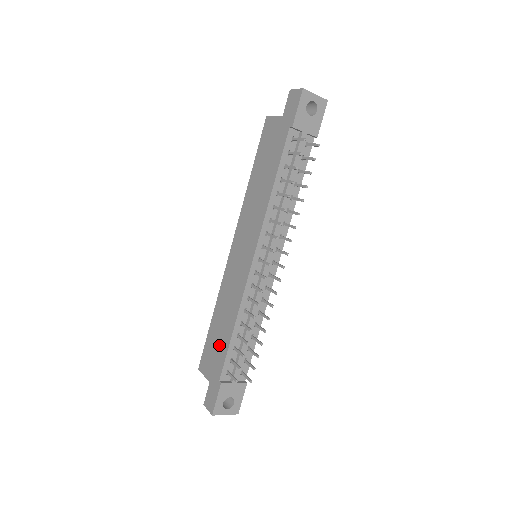
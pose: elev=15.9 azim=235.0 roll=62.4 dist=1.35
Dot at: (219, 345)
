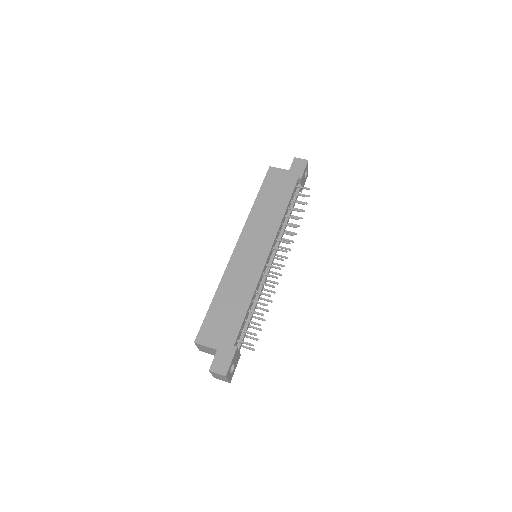
Dot at: (229, 318)
